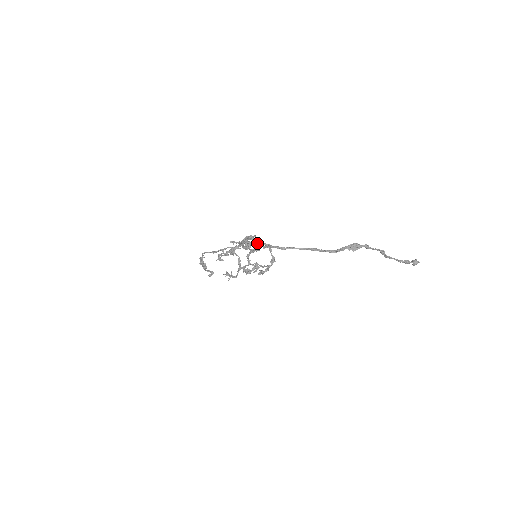
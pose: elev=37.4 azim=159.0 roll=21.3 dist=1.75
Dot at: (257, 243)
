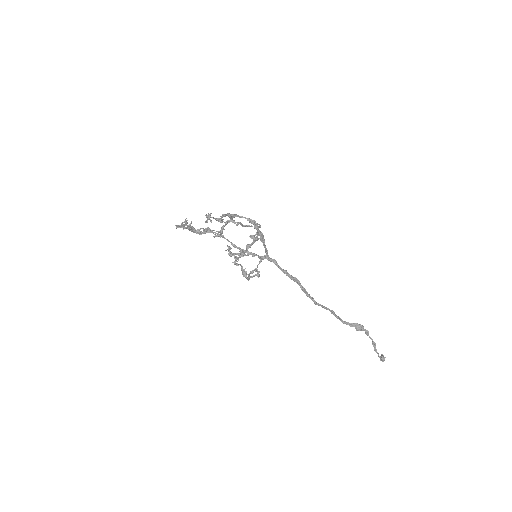
Dot at: (296, 281)
